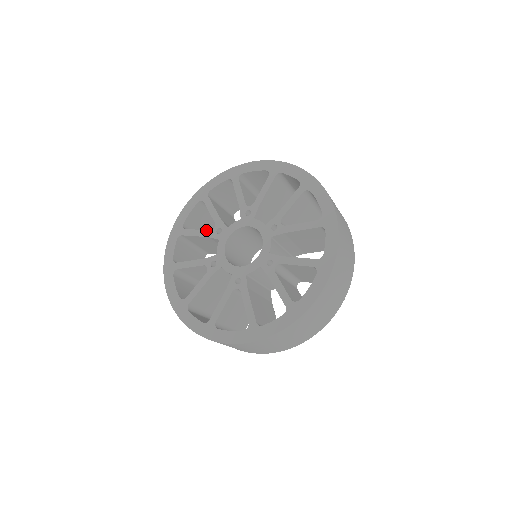
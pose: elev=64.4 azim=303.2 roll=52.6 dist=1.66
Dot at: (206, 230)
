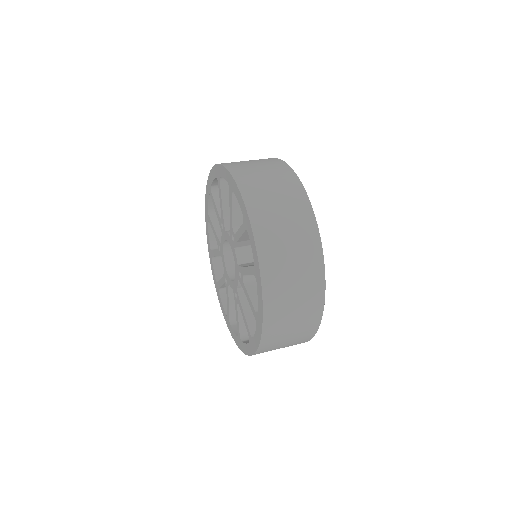
Dot at: (216, 249)
